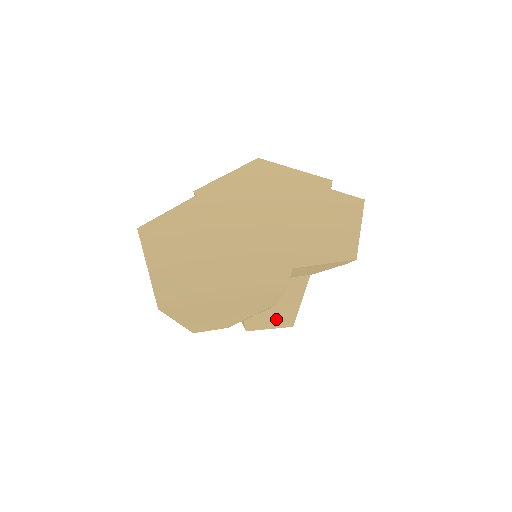
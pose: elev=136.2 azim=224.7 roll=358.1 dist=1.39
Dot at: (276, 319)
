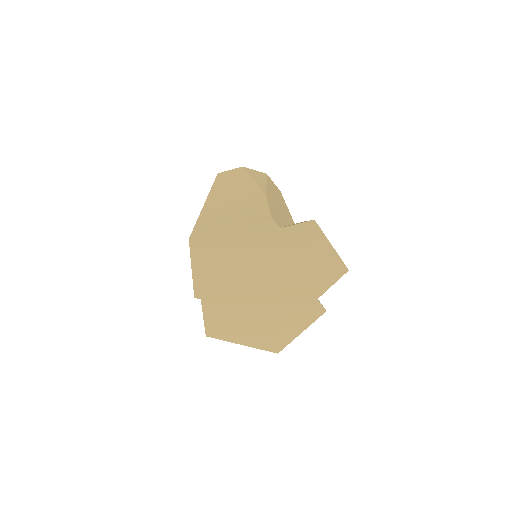
Dot at: occluded
